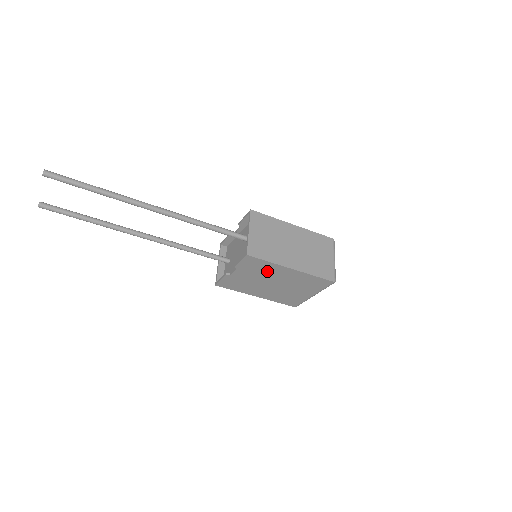
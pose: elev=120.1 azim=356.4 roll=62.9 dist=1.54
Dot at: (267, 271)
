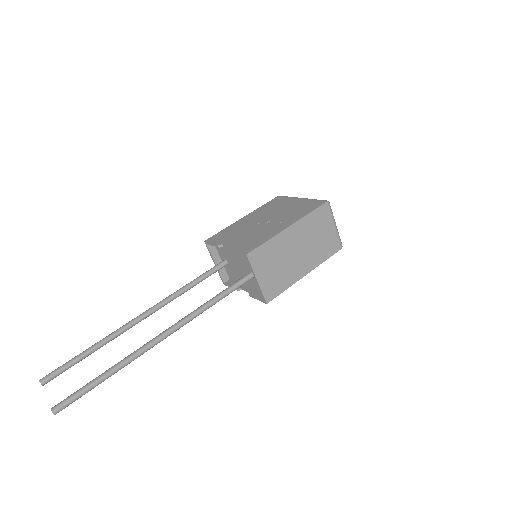
Dot at: occluded
